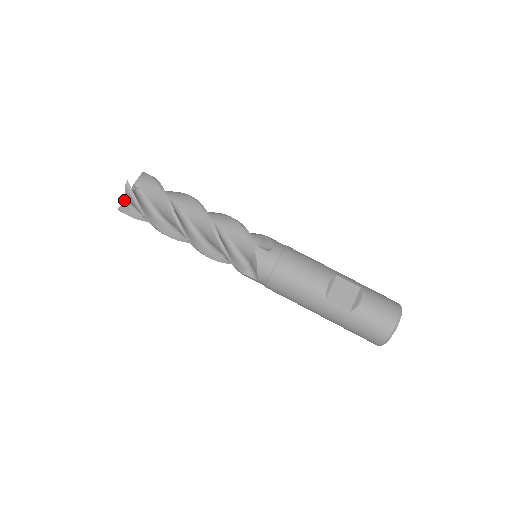
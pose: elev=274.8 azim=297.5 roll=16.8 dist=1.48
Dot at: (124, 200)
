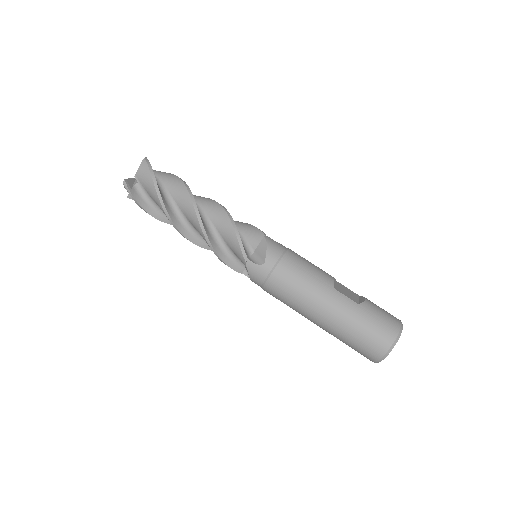
Dot at: (130, 178)
